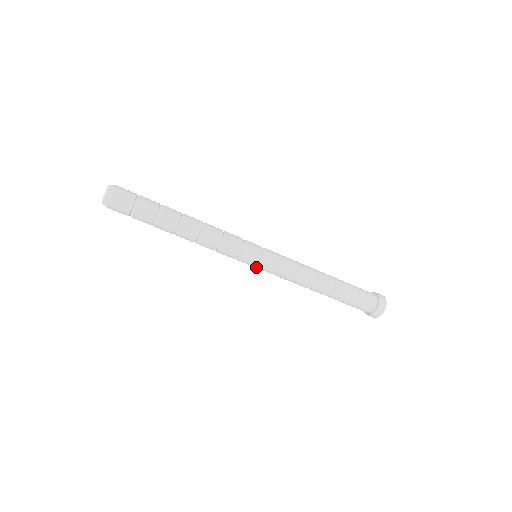
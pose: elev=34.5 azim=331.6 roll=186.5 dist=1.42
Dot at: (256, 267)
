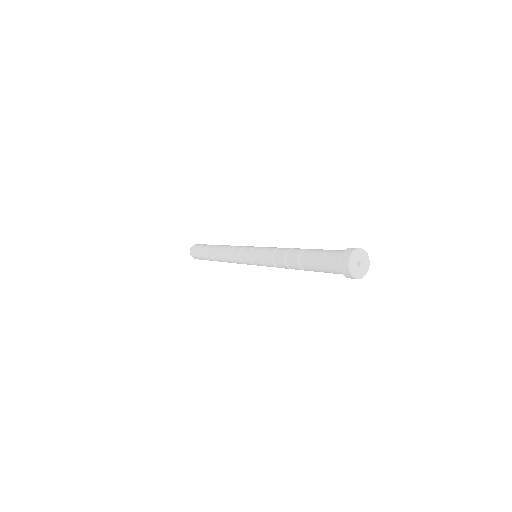
Dot at: (252, 262)
